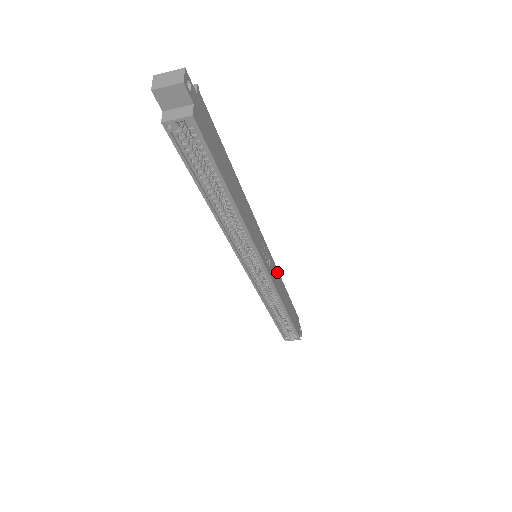
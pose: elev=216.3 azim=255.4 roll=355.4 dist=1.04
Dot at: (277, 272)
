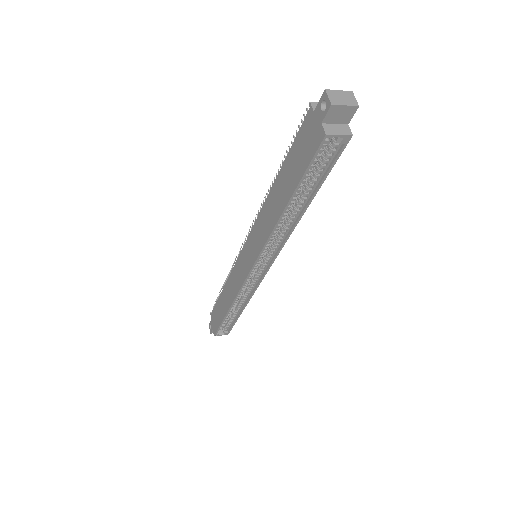
Dot at: occluded
